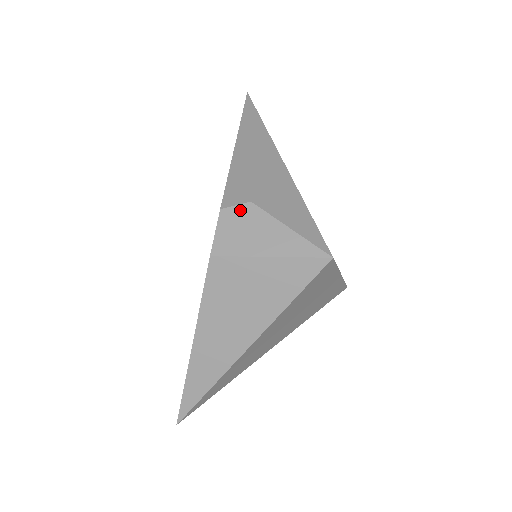
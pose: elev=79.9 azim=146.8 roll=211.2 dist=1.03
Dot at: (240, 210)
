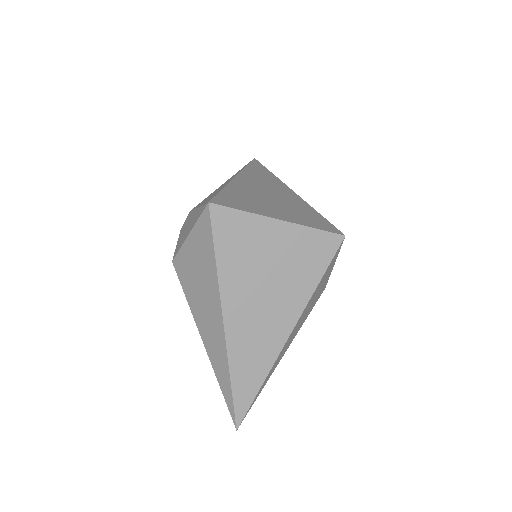
Dot at: (186, 221)
